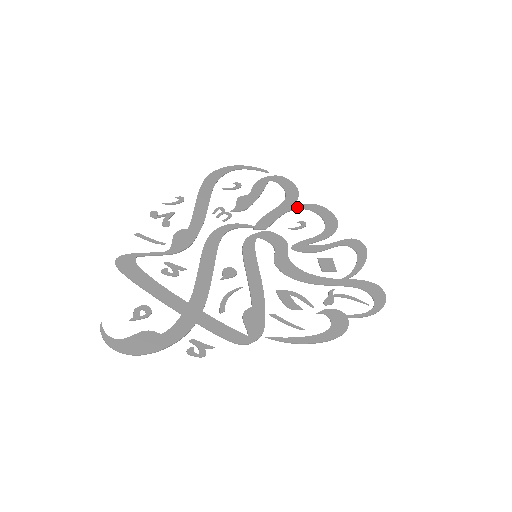
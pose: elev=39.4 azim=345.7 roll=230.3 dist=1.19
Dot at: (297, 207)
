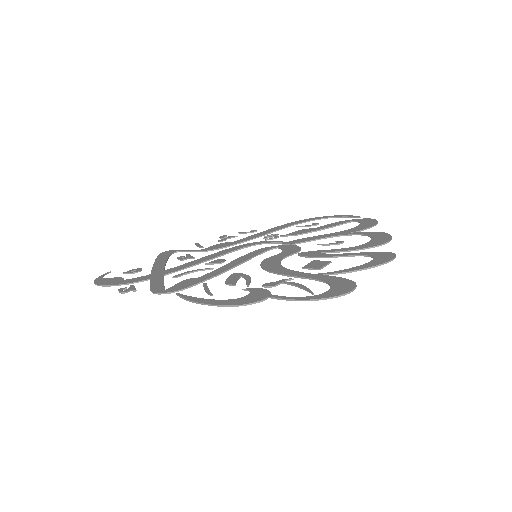
Dot at: (353, 233)
